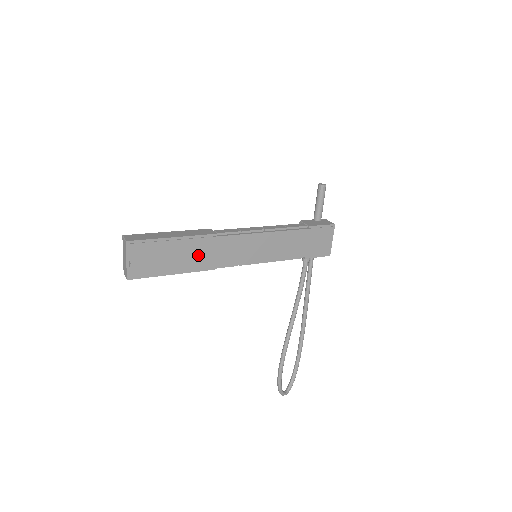
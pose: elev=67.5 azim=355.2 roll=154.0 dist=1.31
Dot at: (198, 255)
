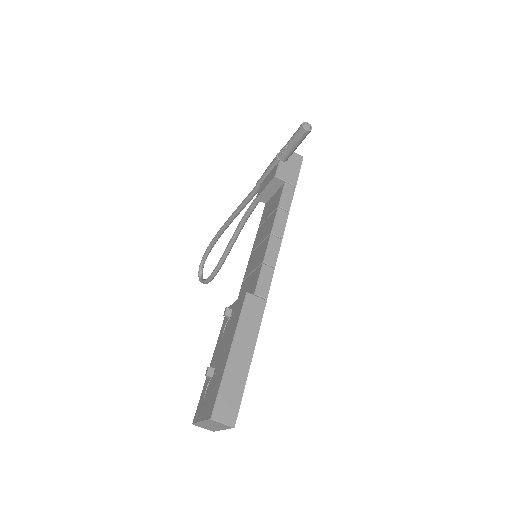
Dot at: occluded
